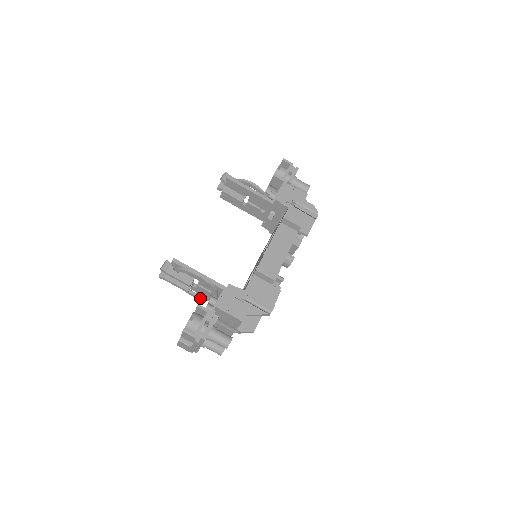
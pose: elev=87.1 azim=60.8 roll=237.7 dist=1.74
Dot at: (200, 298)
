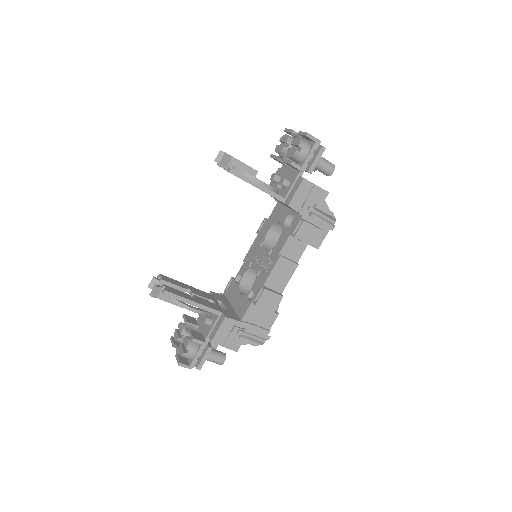
Dot at: occluded
